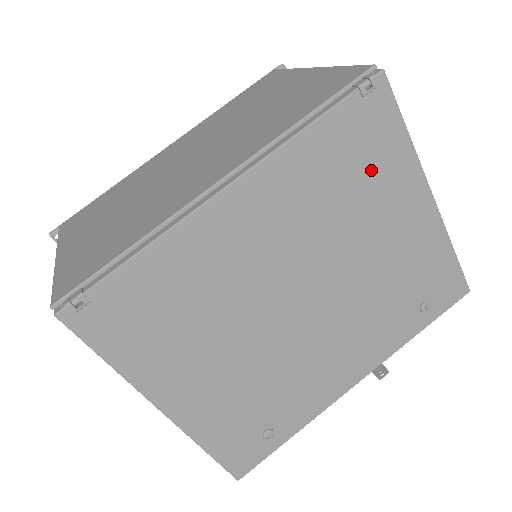
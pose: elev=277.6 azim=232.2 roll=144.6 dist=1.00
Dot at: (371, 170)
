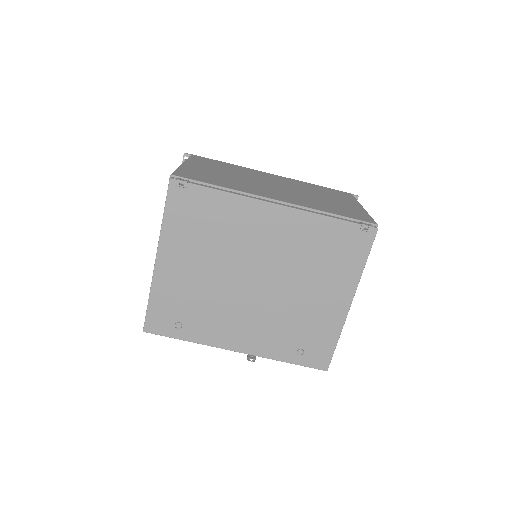
Dot at: (336, 262)
